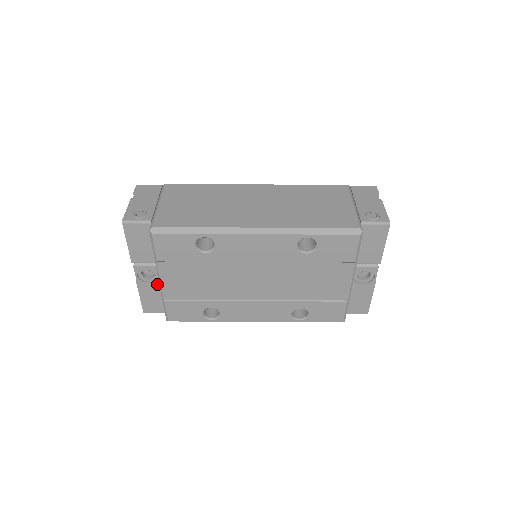
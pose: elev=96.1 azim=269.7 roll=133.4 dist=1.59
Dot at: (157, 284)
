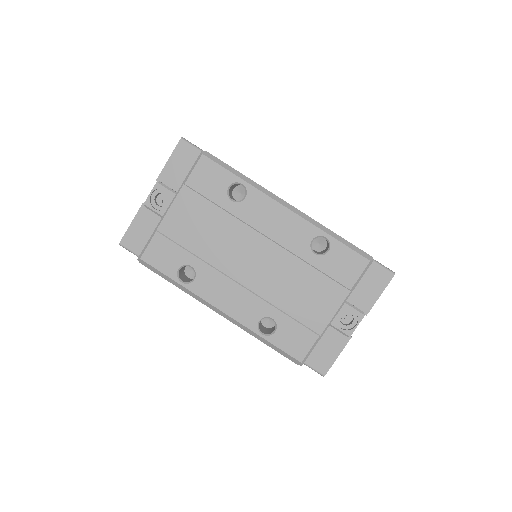
Dot at: (161, 214)
